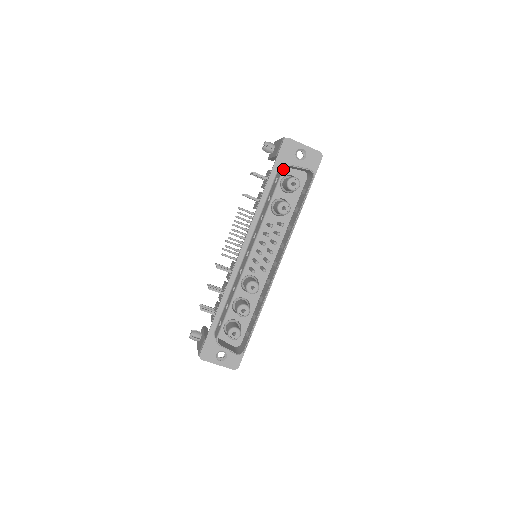
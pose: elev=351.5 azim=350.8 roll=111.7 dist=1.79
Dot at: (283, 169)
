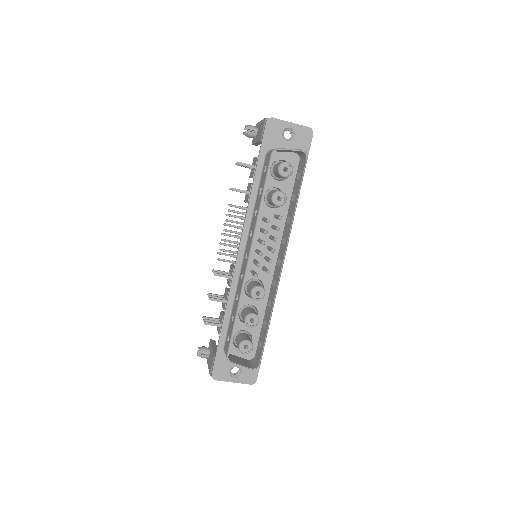
Dot at: (271, 155)
